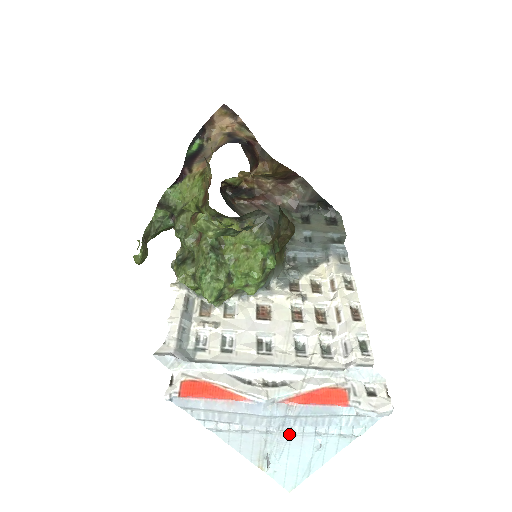
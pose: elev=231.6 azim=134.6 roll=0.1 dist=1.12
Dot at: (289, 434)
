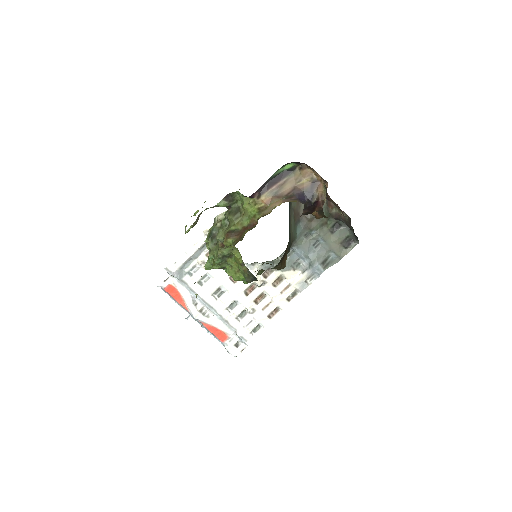
Dot at: occluded
